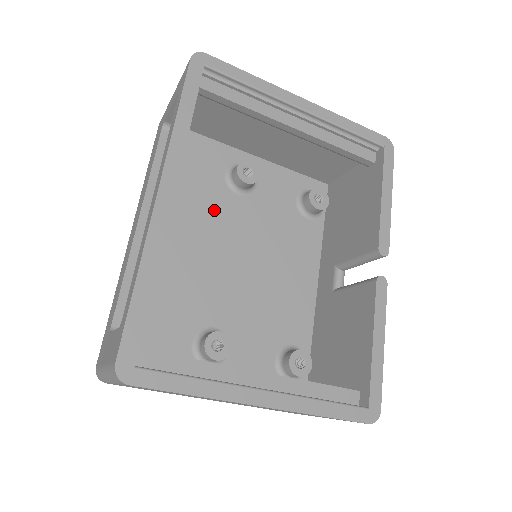
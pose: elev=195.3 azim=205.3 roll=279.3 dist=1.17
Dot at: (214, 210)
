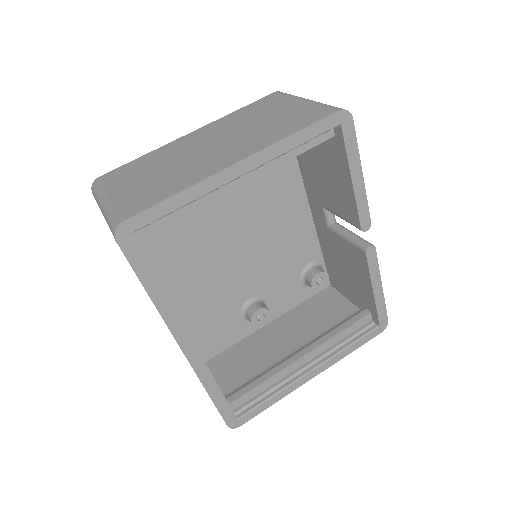
Dot at: (197, 230)
